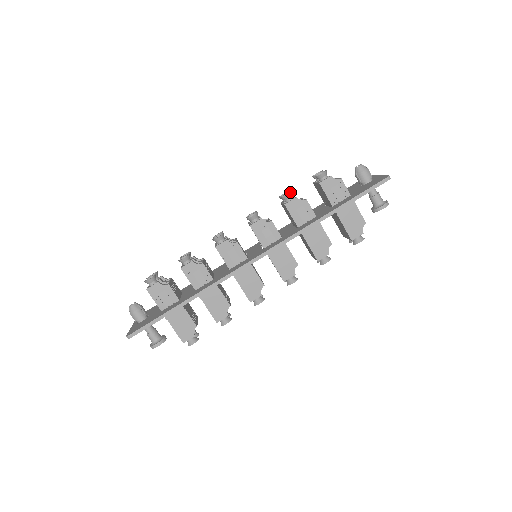
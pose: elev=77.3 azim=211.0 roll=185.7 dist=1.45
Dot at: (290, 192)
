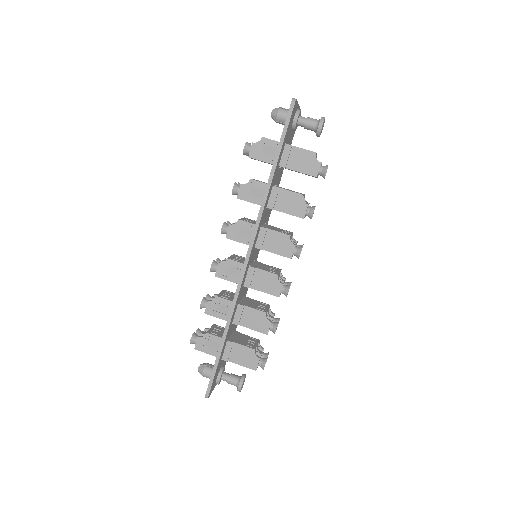
Dot at: occluded
